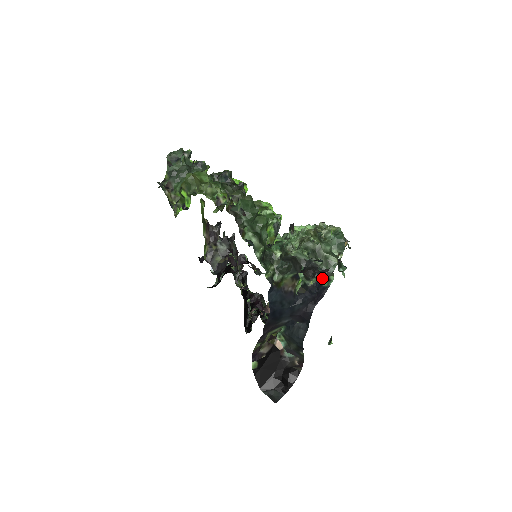
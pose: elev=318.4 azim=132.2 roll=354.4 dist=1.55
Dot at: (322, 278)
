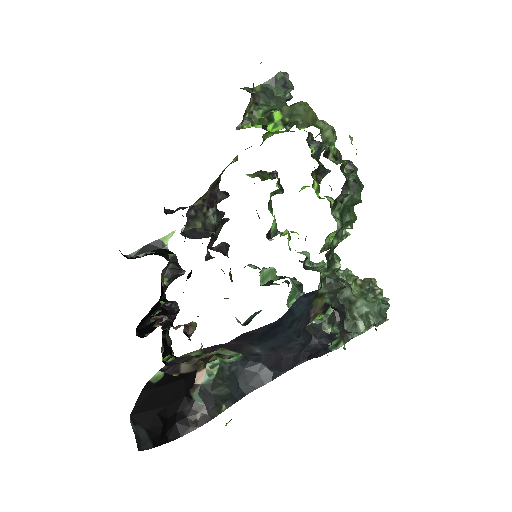
Dot at: (339, 335)
